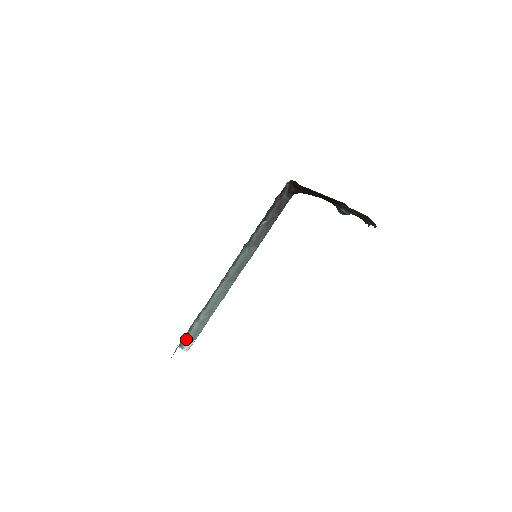
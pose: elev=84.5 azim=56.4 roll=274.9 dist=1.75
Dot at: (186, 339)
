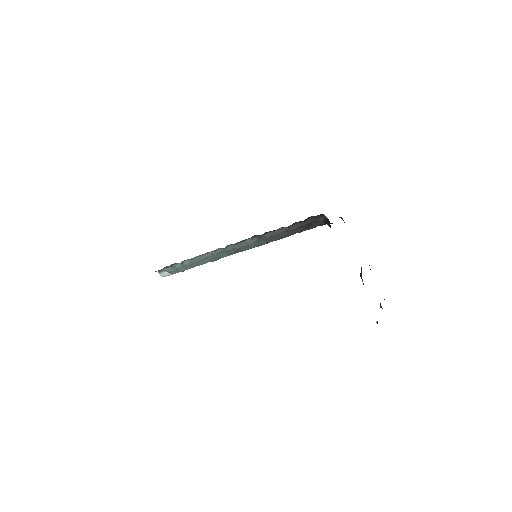
Dot at: (165, 269)
